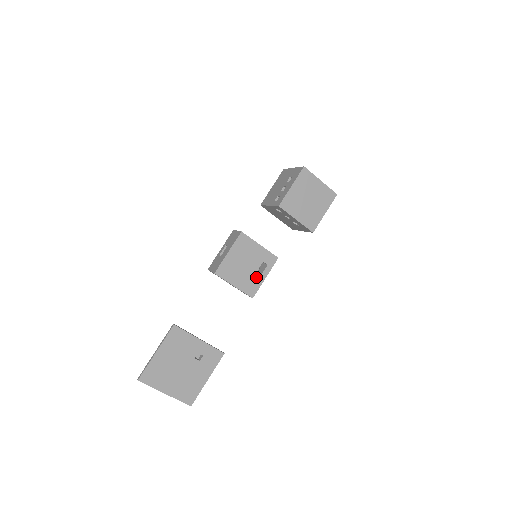
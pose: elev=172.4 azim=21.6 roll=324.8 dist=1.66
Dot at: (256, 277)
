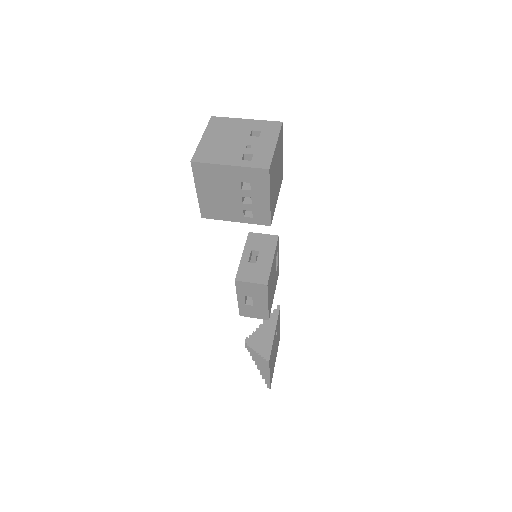
Dot at: occluded
